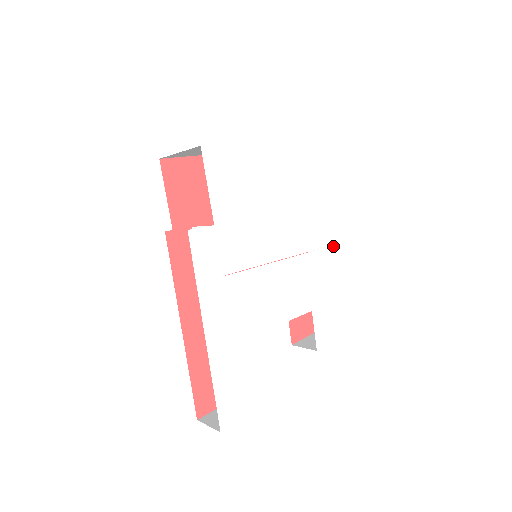
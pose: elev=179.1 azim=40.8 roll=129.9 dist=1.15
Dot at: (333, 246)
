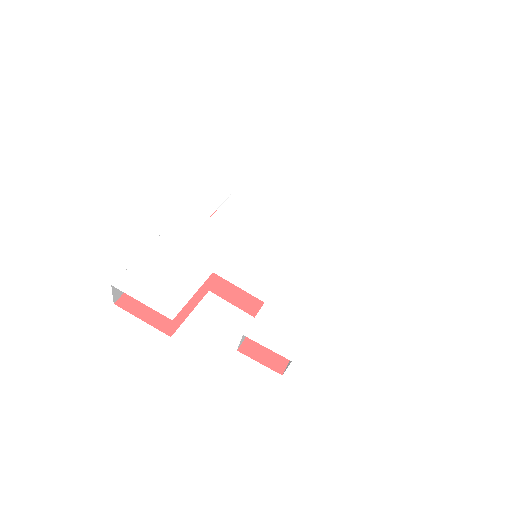
Dot at: (327, 285)
